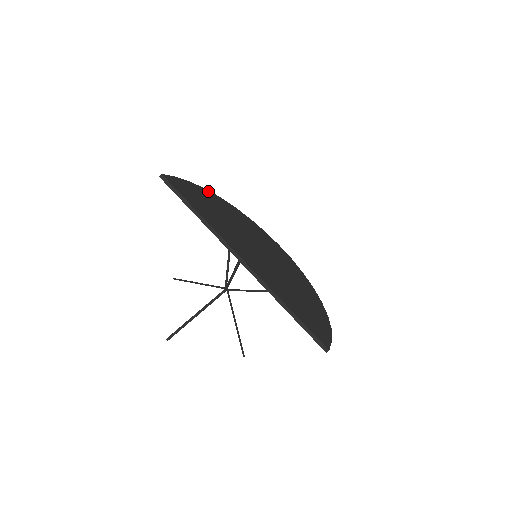
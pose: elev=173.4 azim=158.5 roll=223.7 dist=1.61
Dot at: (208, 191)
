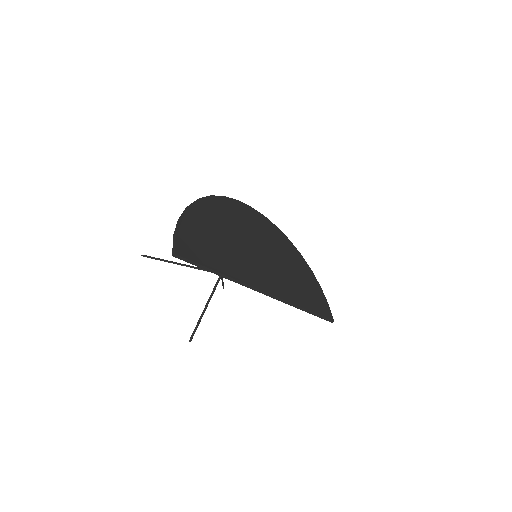
Dot at: (192, 206)
